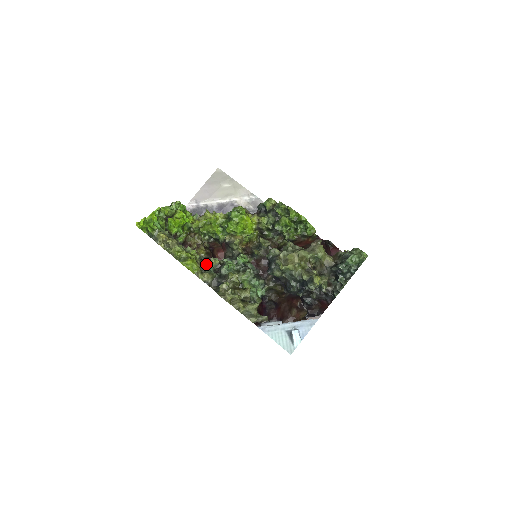
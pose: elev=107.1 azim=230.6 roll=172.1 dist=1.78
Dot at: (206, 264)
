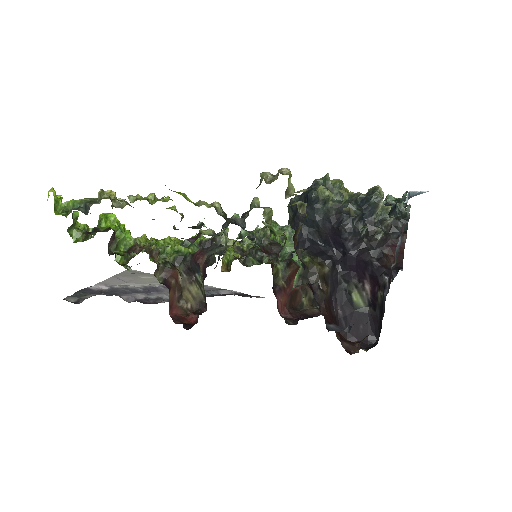
Dot at: (189, 241)
